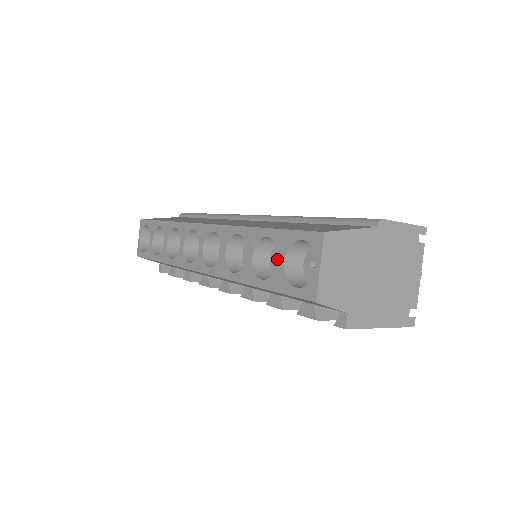
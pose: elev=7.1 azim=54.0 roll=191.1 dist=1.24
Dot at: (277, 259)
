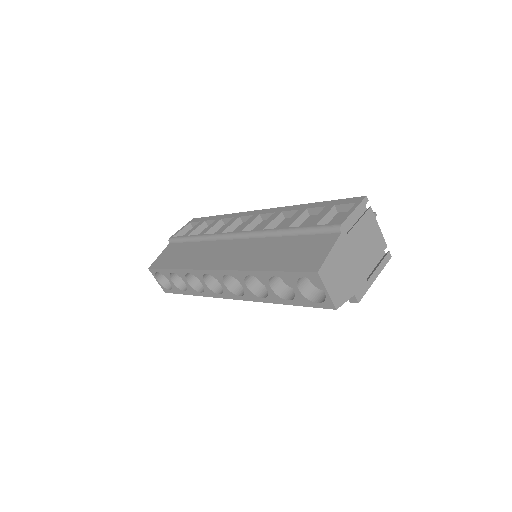
Dot at: occluded
